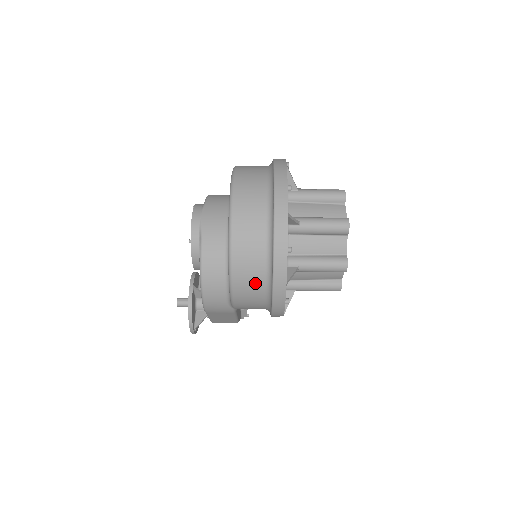
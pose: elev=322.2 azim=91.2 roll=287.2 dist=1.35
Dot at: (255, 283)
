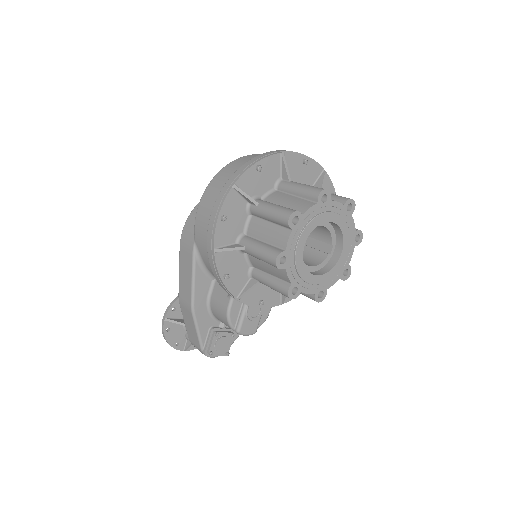
Dot at: (219, 189)
